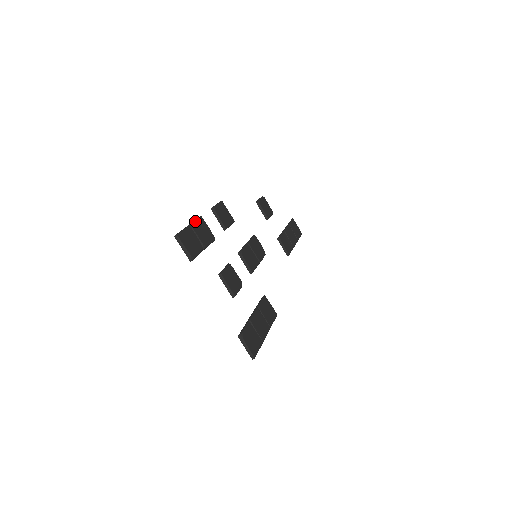
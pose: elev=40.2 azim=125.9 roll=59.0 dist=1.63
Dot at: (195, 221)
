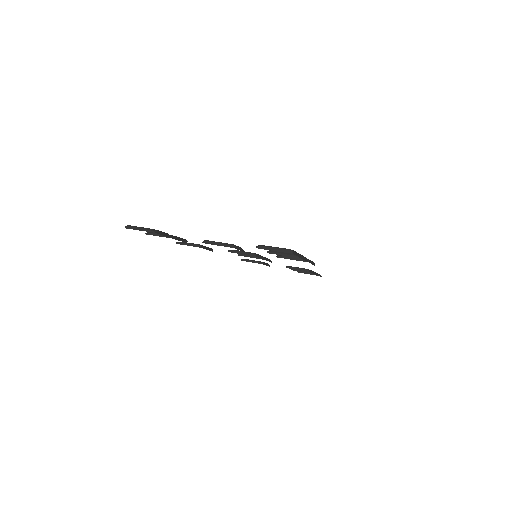
Dot at: occluded
